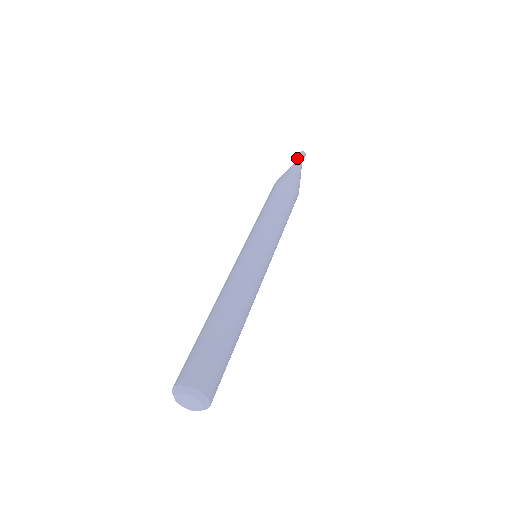
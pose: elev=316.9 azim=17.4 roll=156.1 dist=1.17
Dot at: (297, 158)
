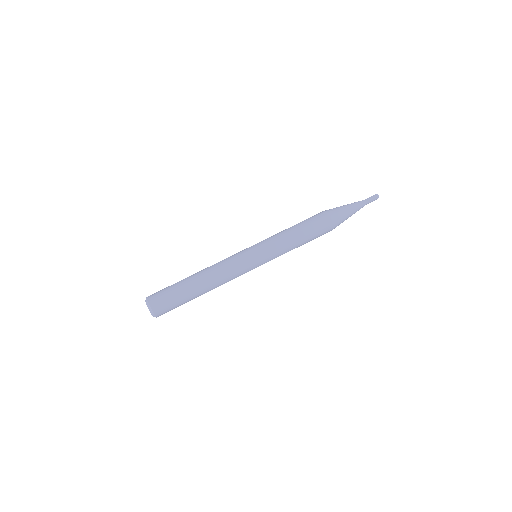
Dot at: occluded
